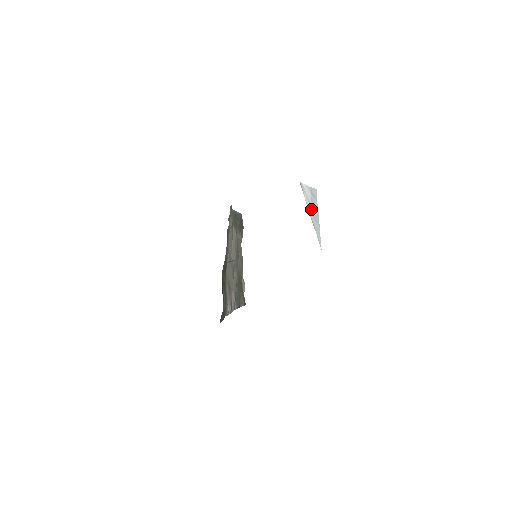
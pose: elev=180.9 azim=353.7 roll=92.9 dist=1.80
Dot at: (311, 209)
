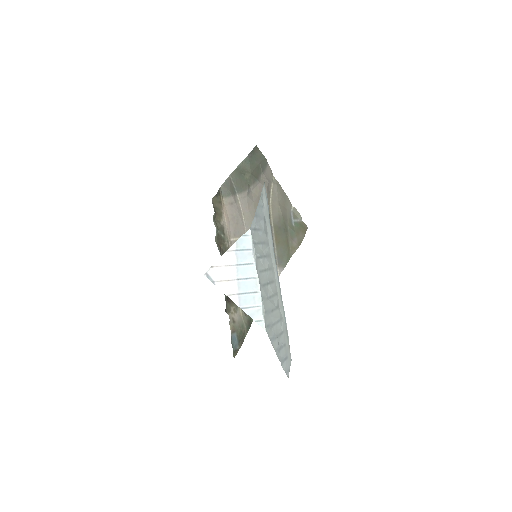
Dot at: (238, 286)
